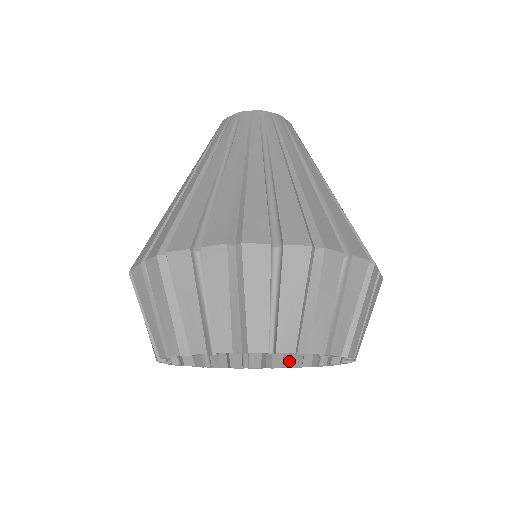
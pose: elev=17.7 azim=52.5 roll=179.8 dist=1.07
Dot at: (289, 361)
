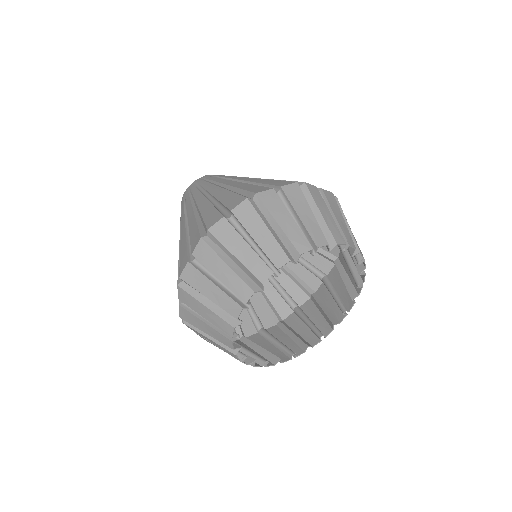
Dot at: occluded
